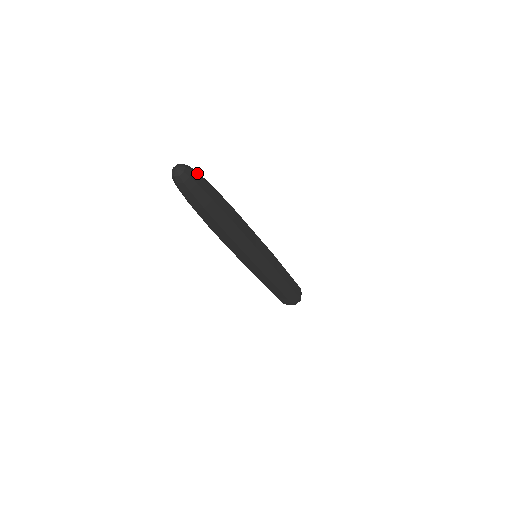
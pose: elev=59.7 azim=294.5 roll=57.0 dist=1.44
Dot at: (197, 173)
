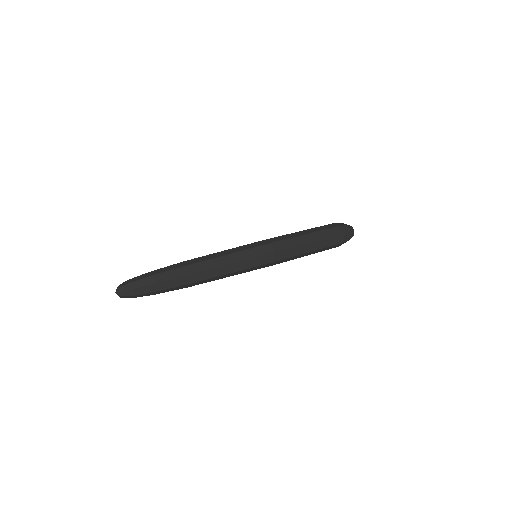
Dot at: (130, 282)
